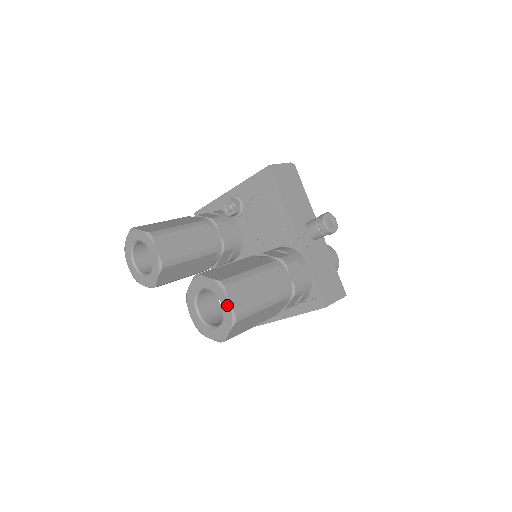
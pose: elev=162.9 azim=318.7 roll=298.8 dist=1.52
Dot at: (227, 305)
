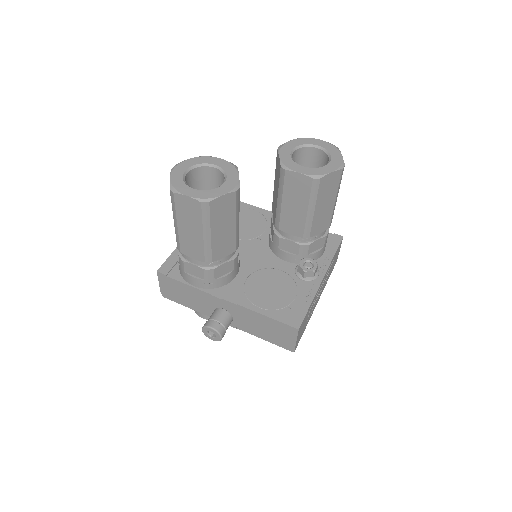
Dot at: (322, 142)
